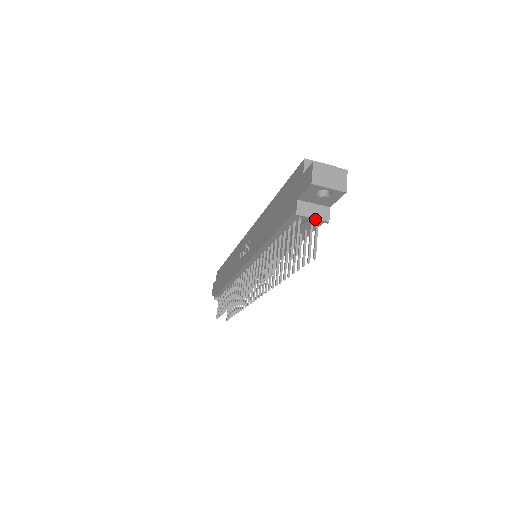
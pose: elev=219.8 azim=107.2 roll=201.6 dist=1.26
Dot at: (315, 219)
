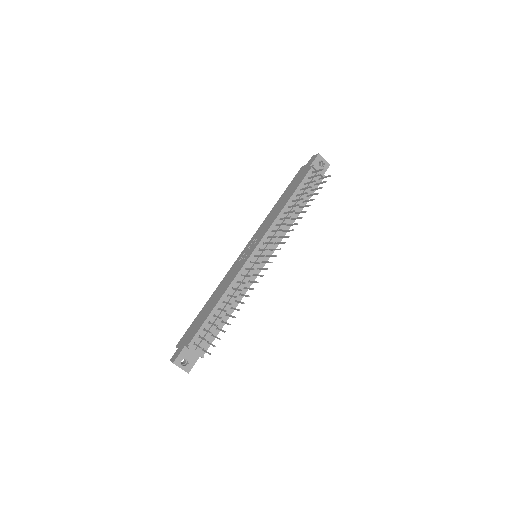
Dot at: (321, 172)
